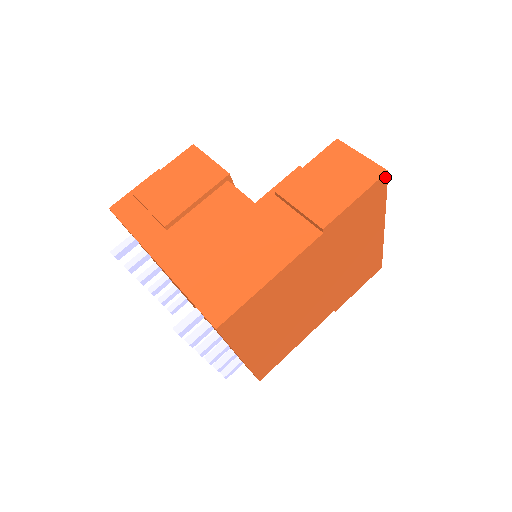
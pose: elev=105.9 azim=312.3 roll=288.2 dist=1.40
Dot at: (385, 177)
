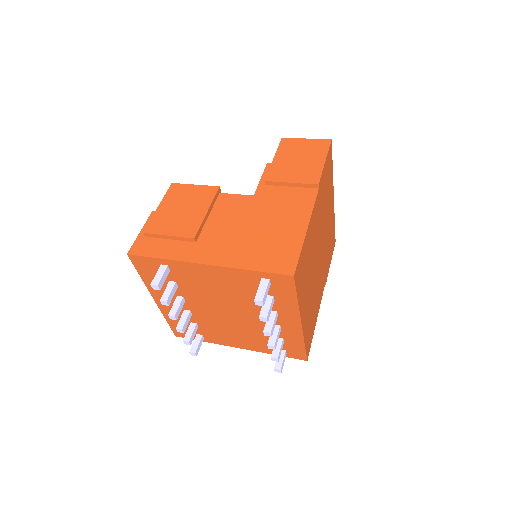
Dot at: (331, 145)
